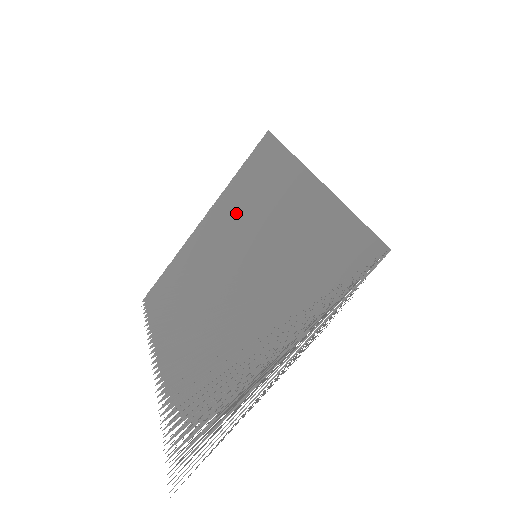
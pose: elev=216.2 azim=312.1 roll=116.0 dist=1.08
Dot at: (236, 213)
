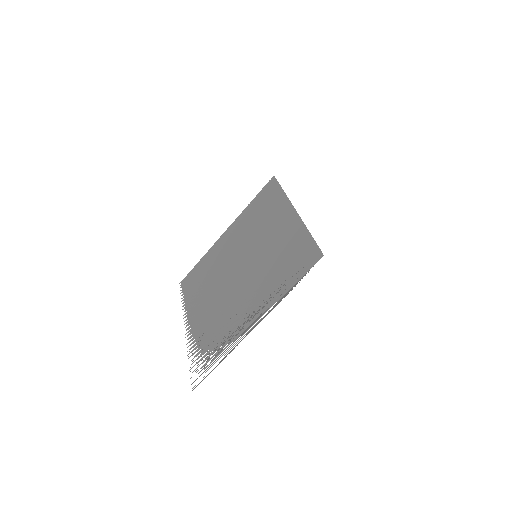
Dot at: (247, 228)
